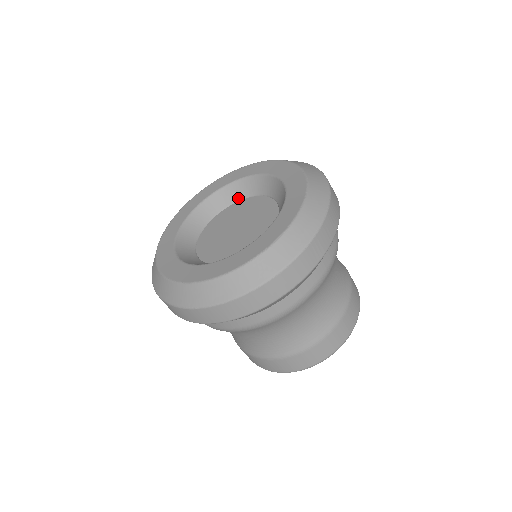
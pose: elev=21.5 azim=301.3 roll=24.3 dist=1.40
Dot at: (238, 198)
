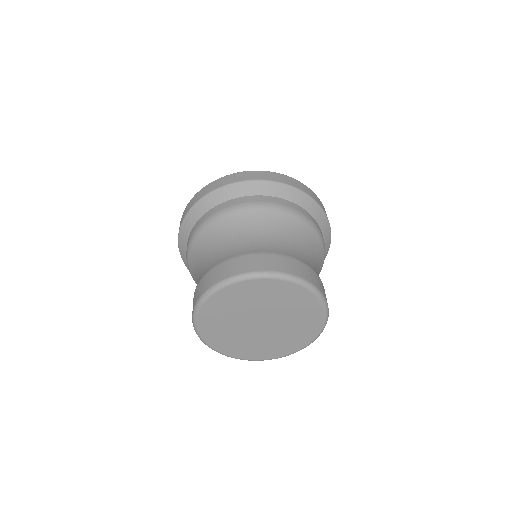
Dot at: occluded
